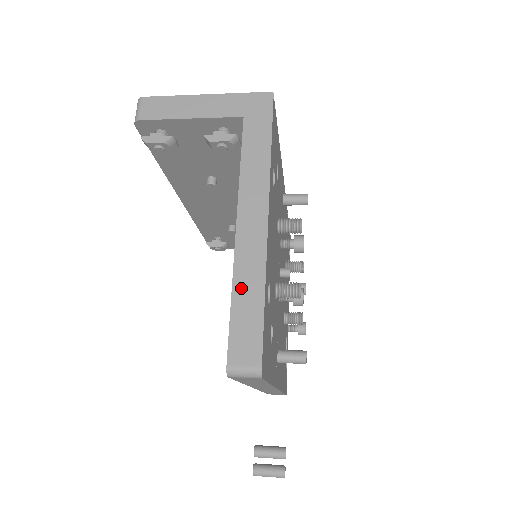
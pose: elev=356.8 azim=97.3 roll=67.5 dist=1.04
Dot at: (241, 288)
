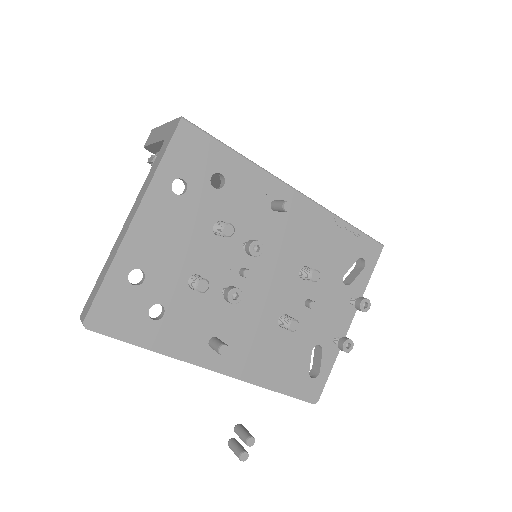
Dot at: (105, 267)
